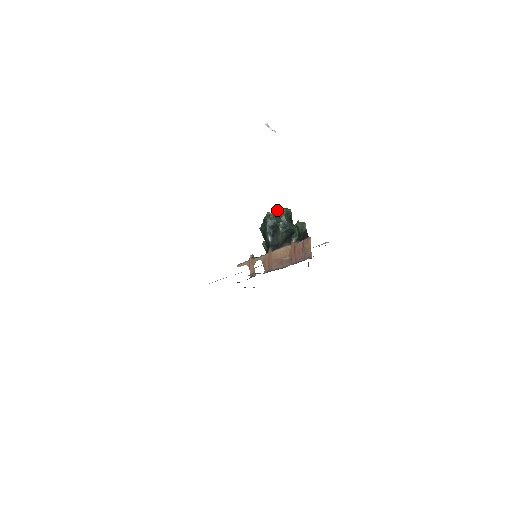
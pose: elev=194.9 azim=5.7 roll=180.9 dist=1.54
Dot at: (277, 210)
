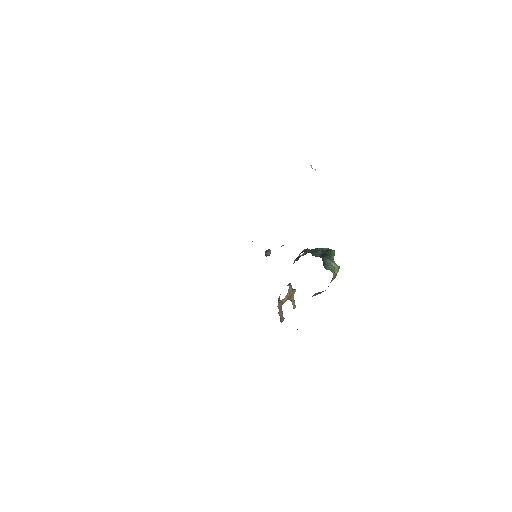
Dot at: (321, 248)
